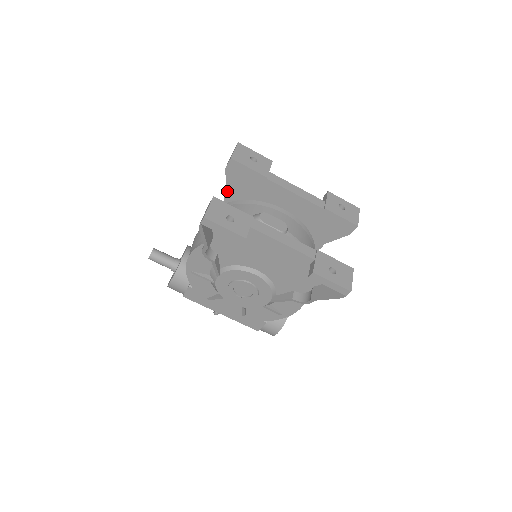
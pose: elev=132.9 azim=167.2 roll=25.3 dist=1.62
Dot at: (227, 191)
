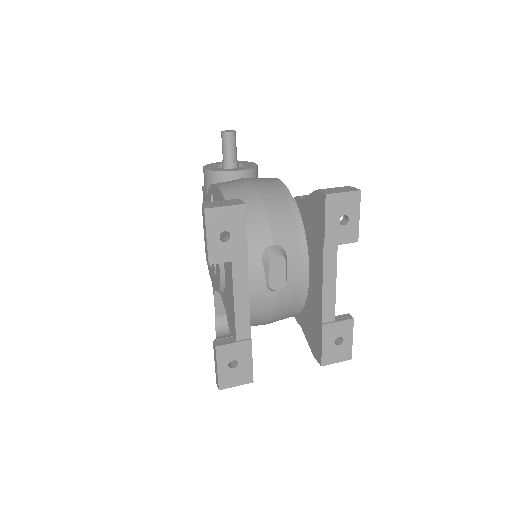
Dot at: (303, 198)
